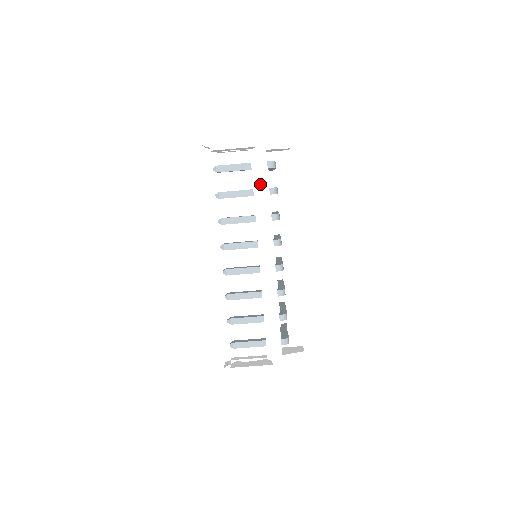
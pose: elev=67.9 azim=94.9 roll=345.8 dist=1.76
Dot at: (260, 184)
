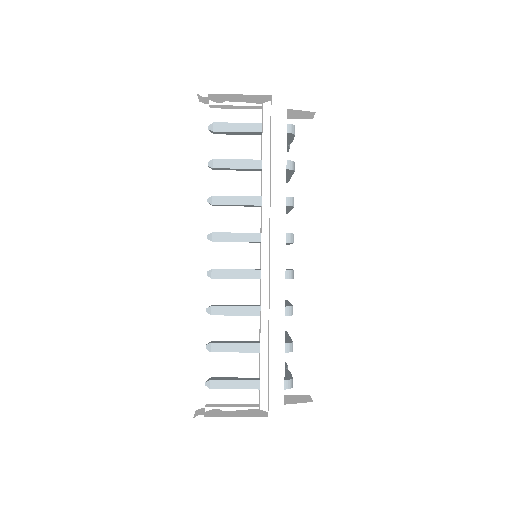
Dot at: (274, 147)
